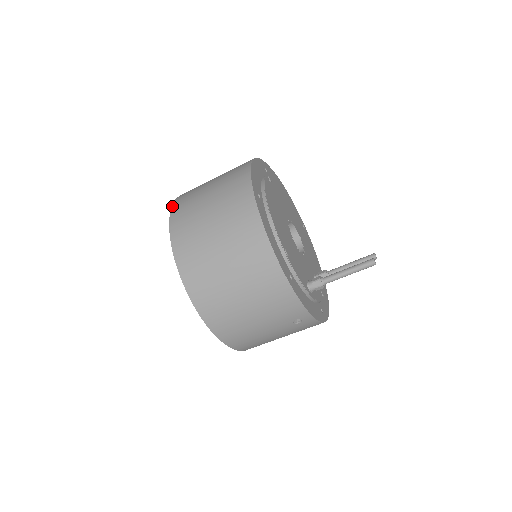
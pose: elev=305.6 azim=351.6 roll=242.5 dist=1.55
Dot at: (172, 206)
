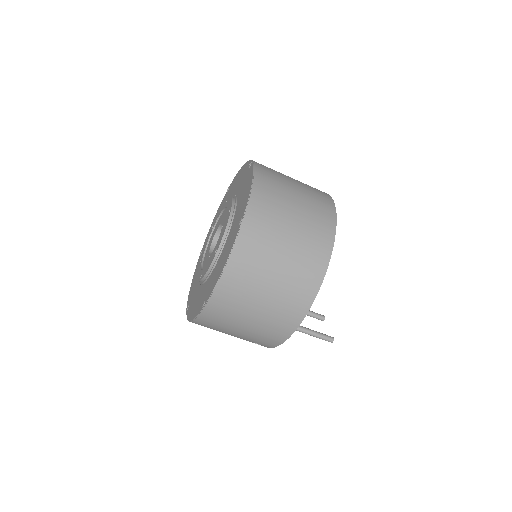
Dot at: (252, 191)
